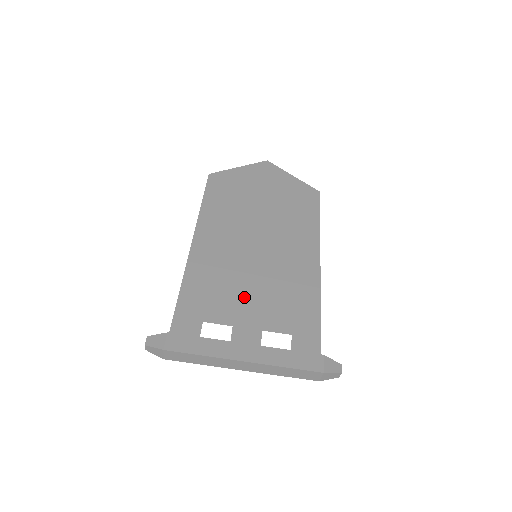
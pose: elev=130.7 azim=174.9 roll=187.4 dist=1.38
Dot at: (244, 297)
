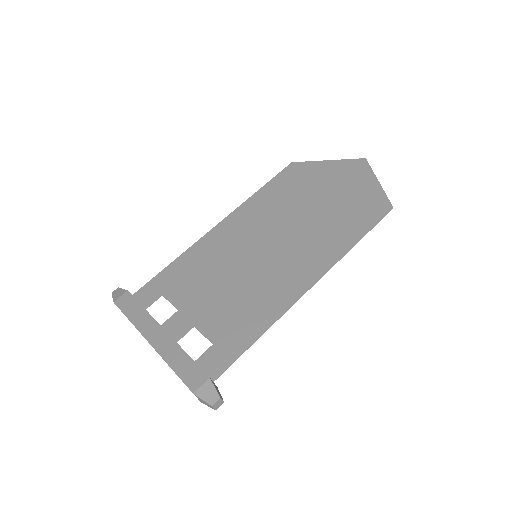
Dot at: (210, 290)
